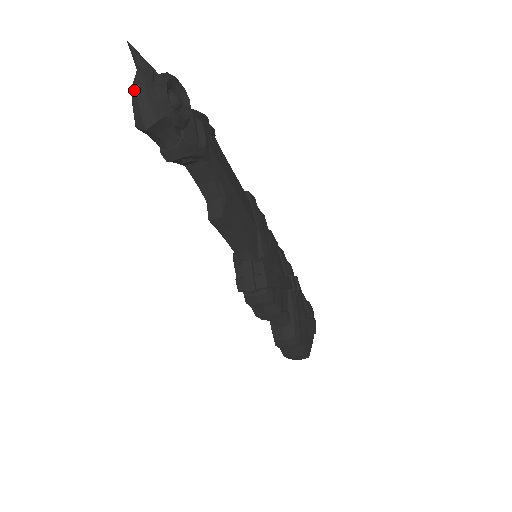
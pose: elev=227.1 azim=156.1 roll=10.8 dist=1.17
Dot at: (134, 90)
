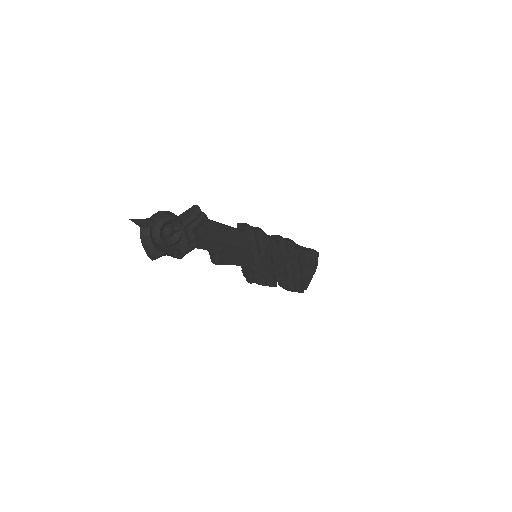
Dot at: (141, 242)
